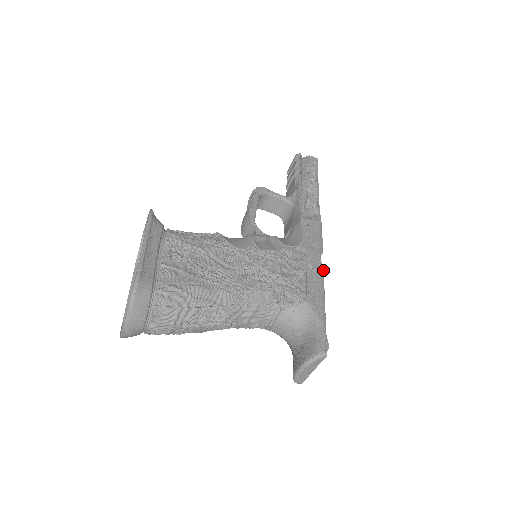
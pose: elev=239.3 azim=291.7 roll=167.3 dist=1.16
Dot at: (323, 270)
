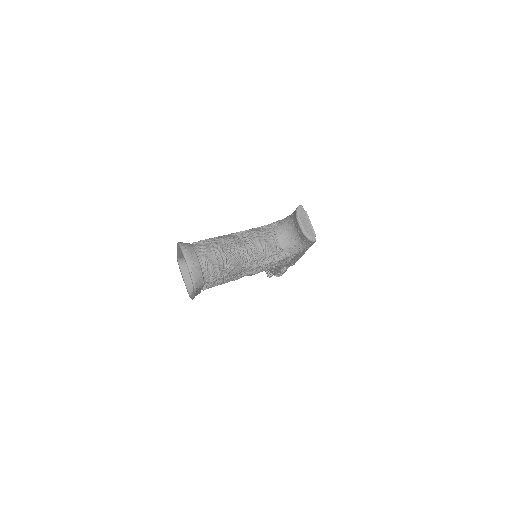
Dot at: occluded
